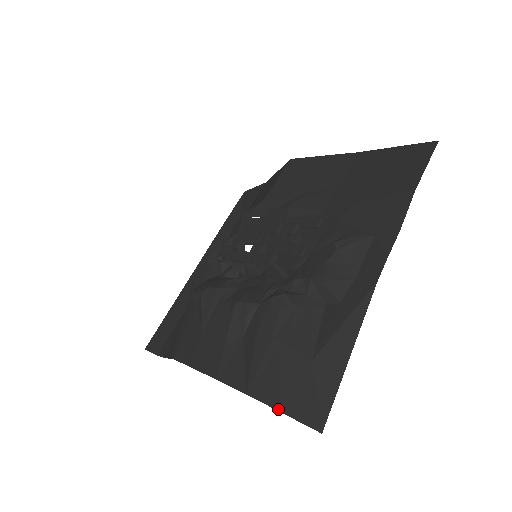
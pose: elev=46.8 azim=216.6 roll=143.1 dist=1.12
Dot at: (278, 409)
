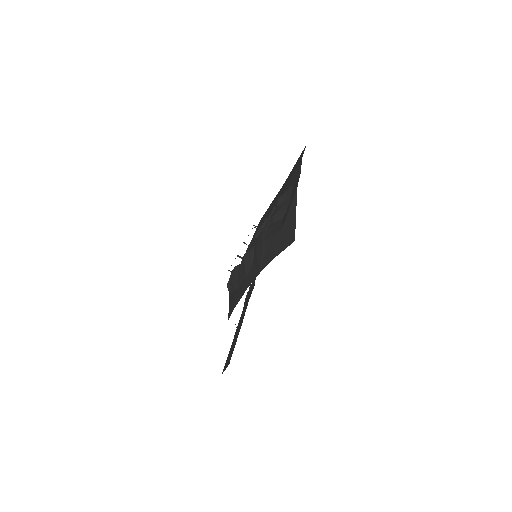
Dot at: occluded
